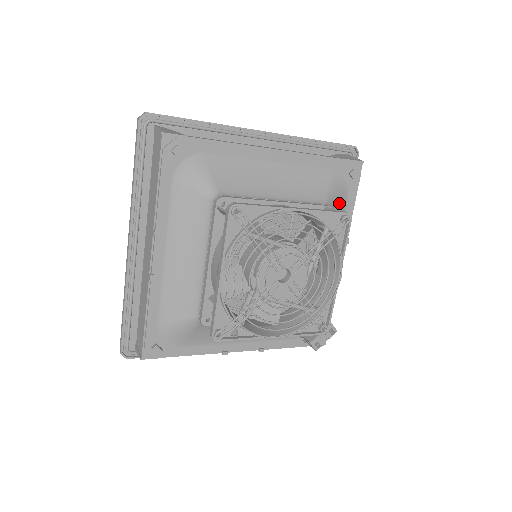
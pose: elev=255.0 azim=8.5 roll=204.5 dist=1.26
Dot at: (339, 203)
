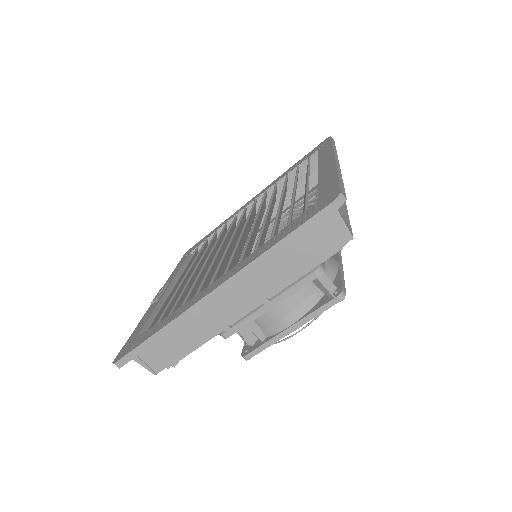
Dot at: (312, 203)
